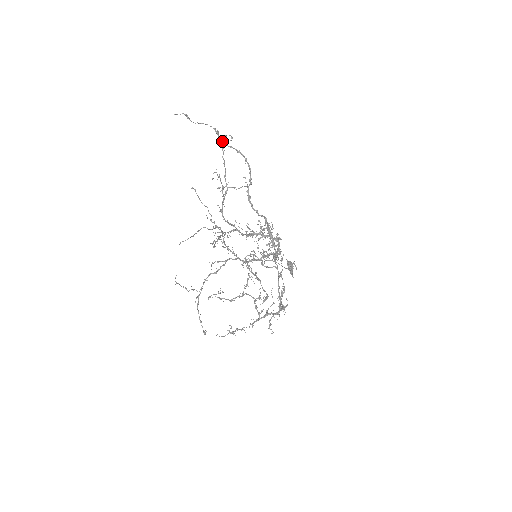
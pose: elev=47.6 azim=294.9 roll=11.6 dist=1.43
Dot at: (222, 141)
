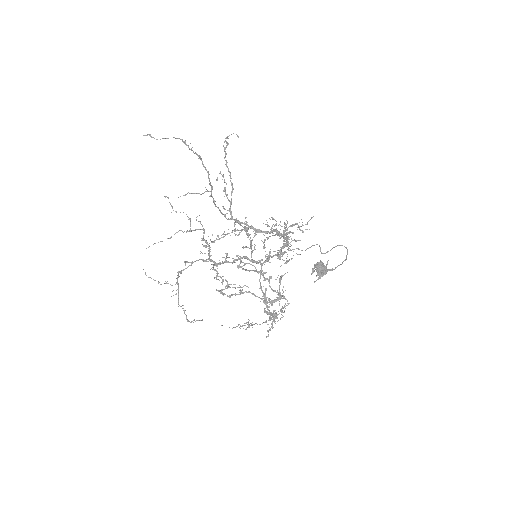
Dot at: (191, 149)
